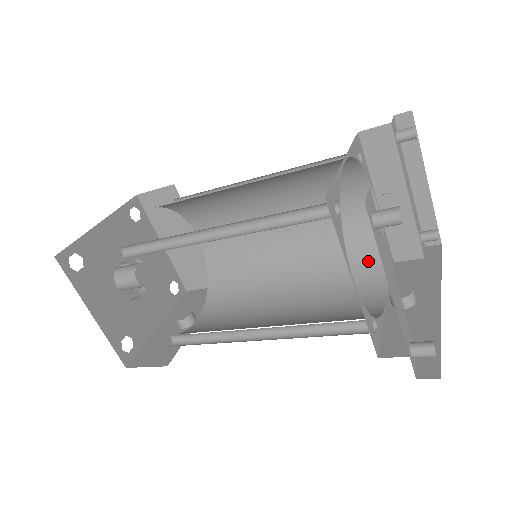
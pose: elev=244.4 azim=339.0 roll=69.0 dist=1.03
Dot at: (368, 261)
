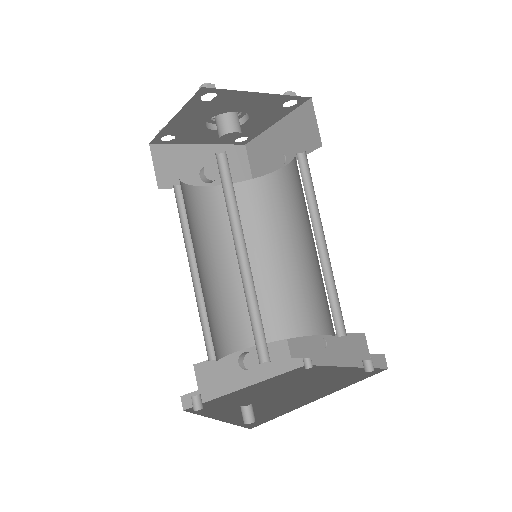
Dot at: (278, 326)
